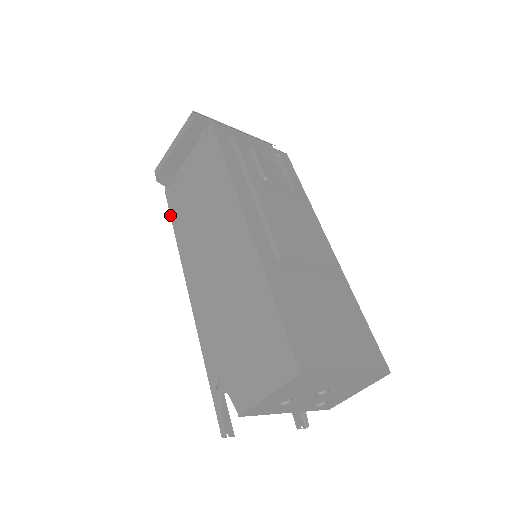
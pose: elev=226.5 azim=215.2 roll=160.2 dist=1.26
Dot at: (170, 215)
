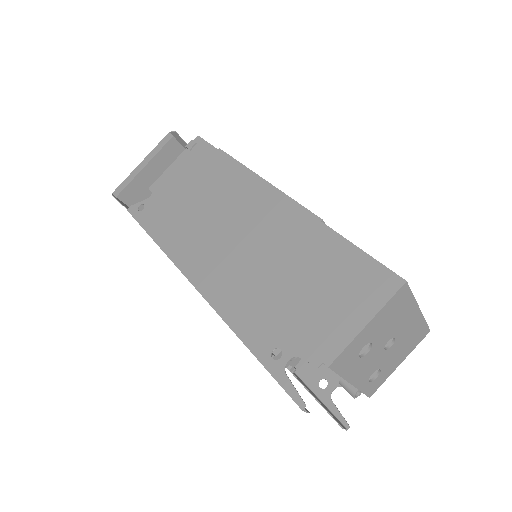
Dot at: (143, 228)
